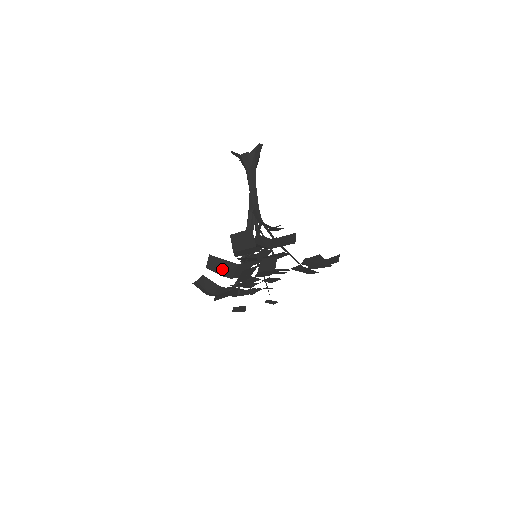
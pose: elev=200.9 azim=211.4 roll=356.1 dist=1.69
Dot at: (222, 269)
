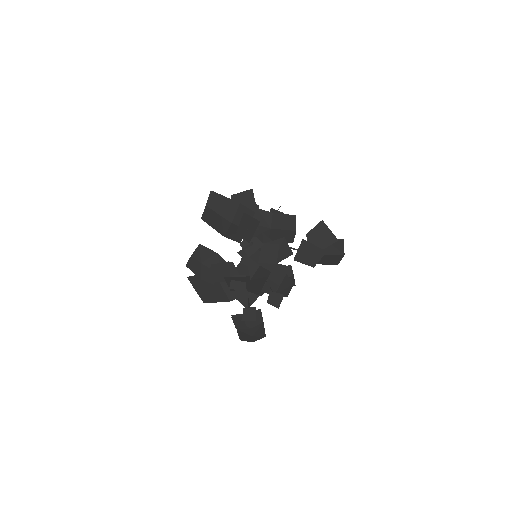
Dot at: (222, 208)
